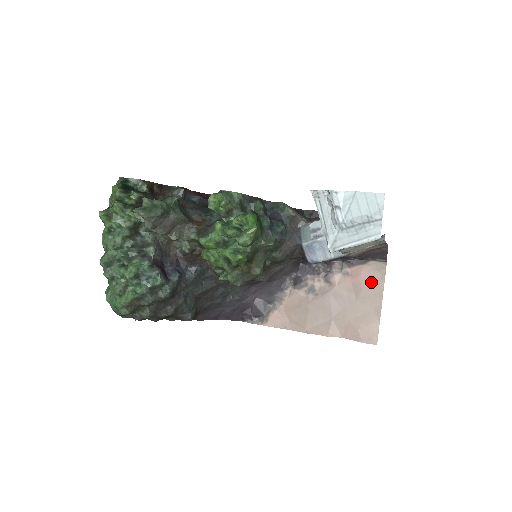
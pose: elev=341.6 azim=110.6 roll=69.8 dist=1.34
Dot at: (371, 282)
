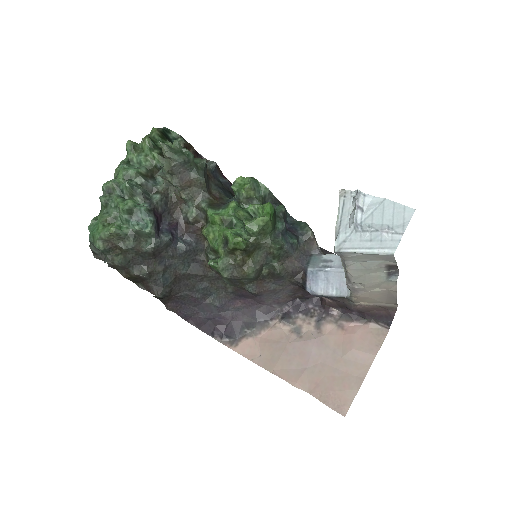
Dot at: (364, 344)
